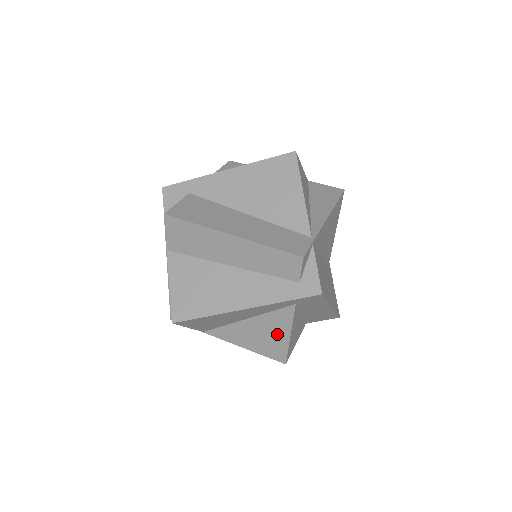
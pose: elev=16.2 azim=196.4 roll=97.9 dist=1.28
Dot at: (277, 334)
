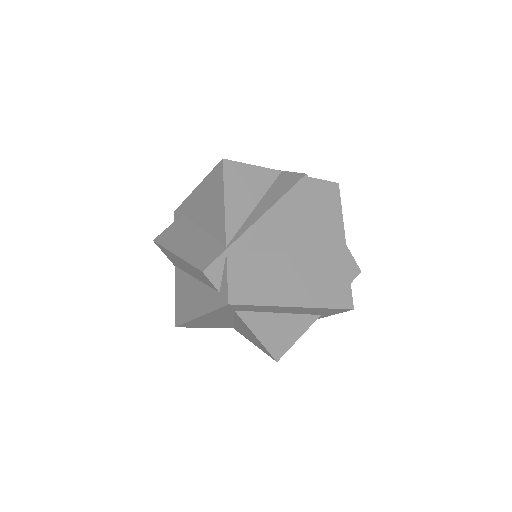
Dot at: (252, 335)
